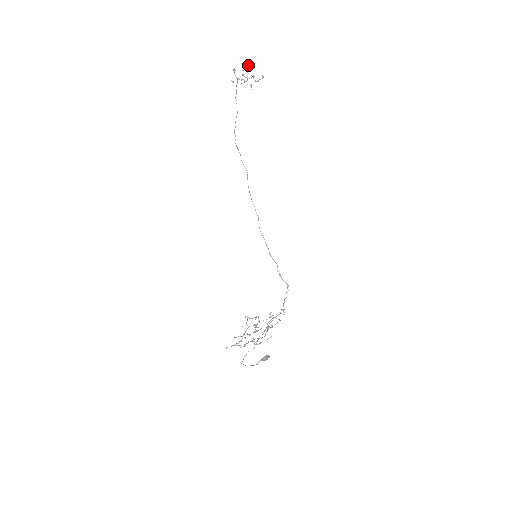
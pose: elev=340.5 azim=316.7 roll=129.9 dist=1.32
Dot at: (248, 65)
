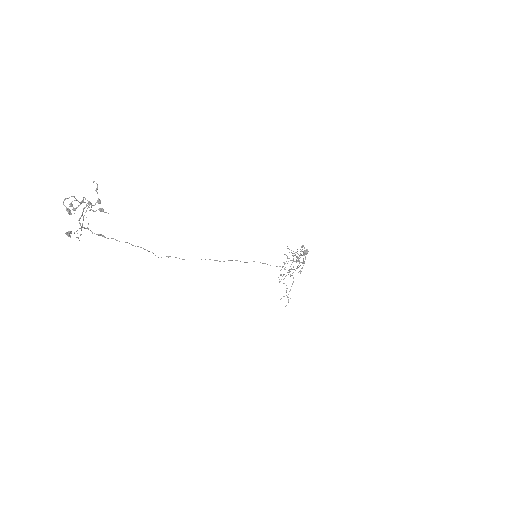
Dot at: (71, 214)
